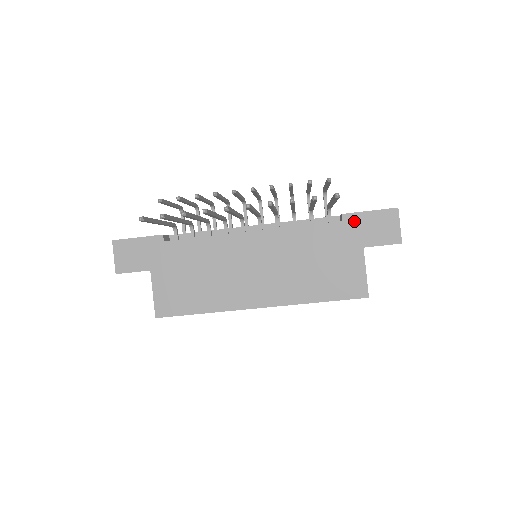
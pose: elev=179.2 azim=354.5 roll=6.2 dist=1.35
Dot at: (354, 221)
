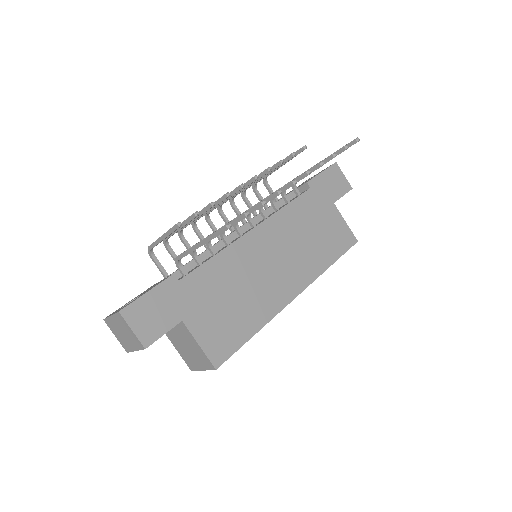
Dot at: (317, 184)
